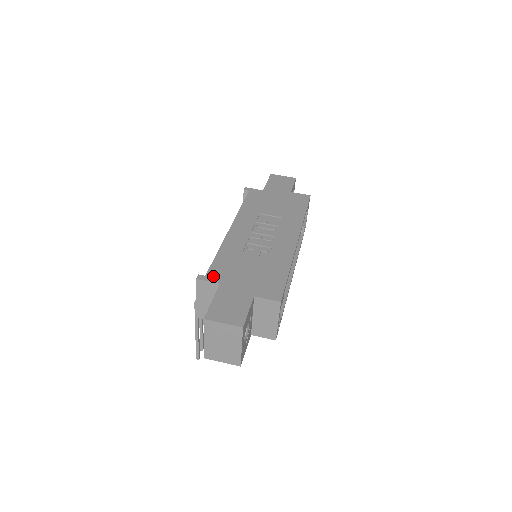
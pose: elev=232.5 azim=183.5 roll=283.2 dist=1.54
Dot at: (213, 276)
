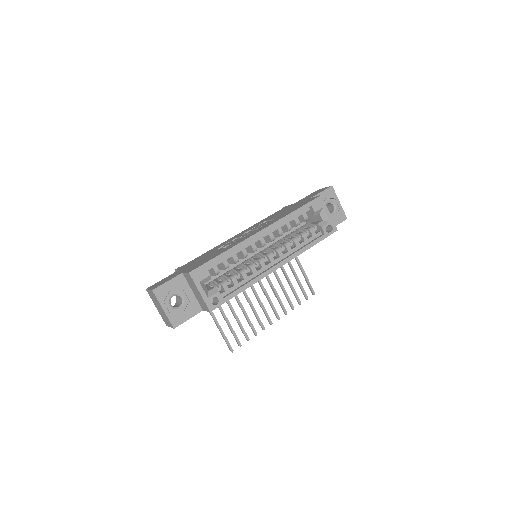
Dot at: (183, 266)
